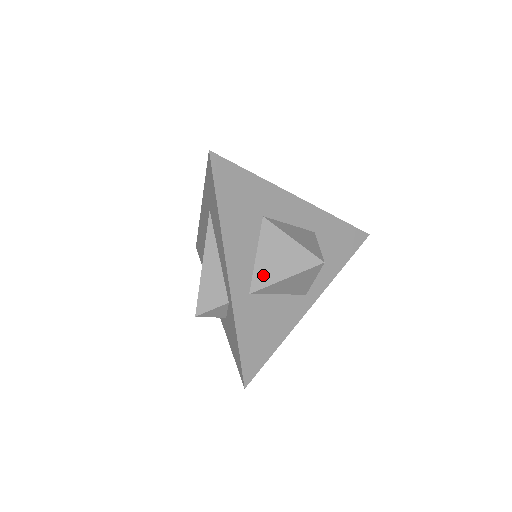
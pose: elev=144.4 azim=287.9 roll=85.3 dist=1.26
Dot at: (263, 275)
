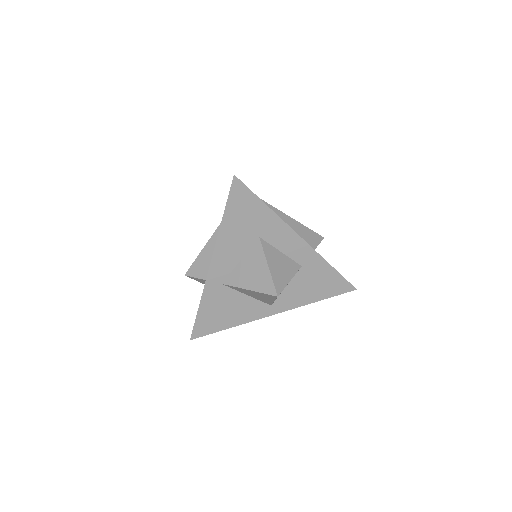
Dot at: (237, 277)
